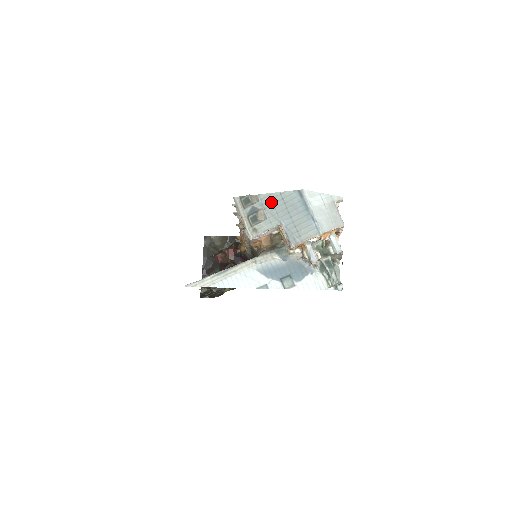
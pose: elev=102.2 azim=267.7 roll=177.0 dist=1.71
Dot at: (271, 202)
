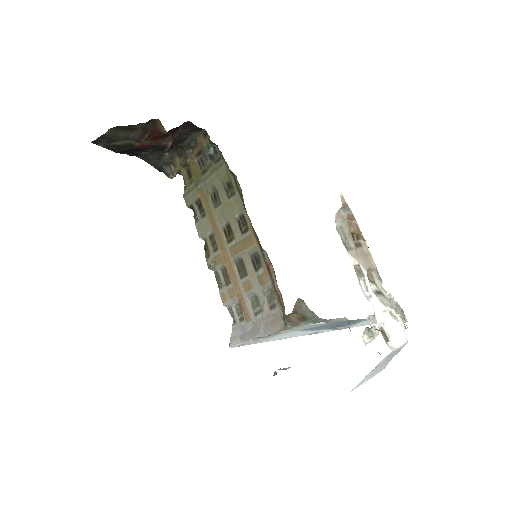
Dot at: occluded
